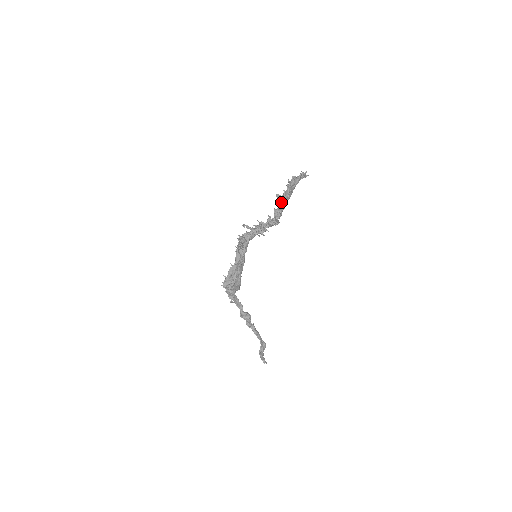
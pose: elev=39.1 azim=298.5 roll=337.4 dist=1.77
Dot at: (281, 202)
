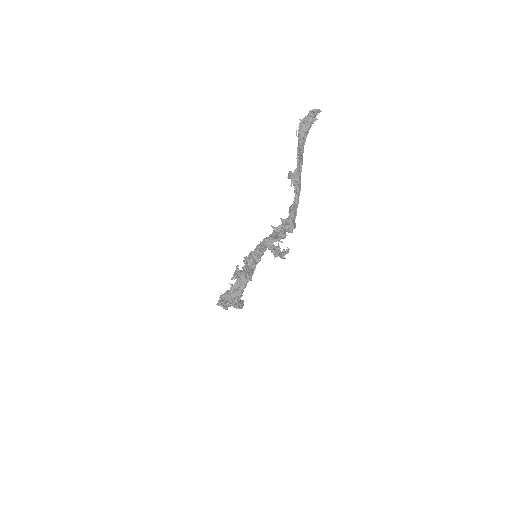
Dot at: (295, 185)
